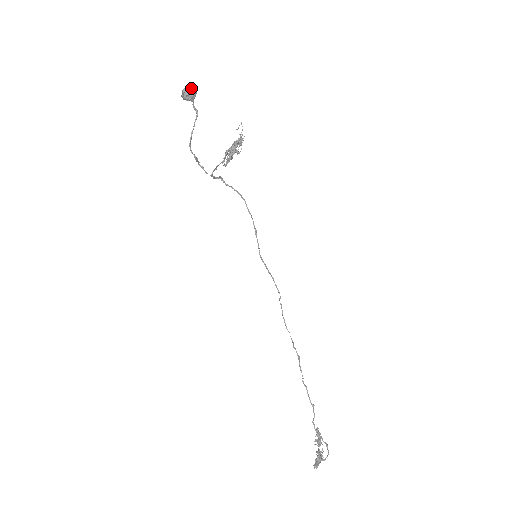
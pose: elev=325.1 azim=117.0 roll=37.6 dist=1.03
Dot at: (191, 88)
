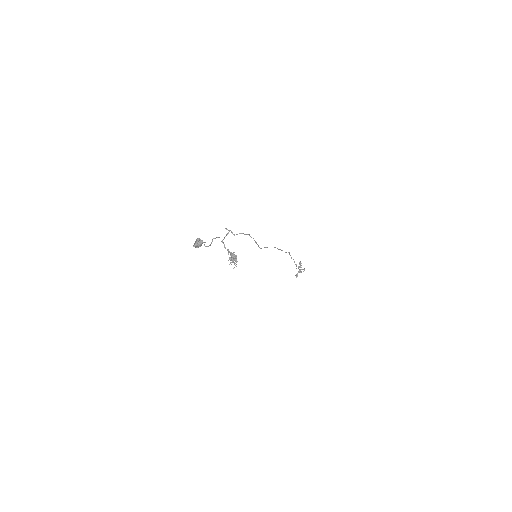
Dot at: (198, 246)
